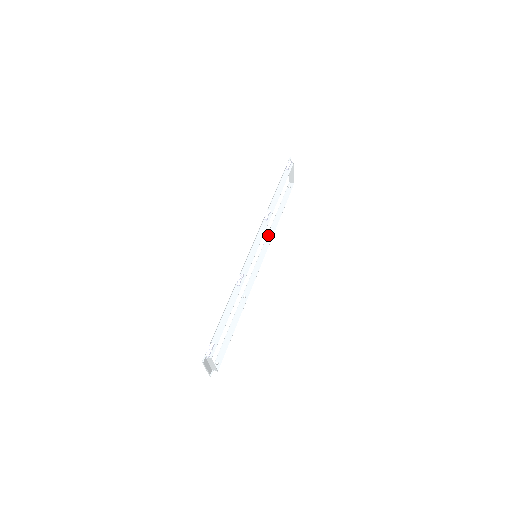
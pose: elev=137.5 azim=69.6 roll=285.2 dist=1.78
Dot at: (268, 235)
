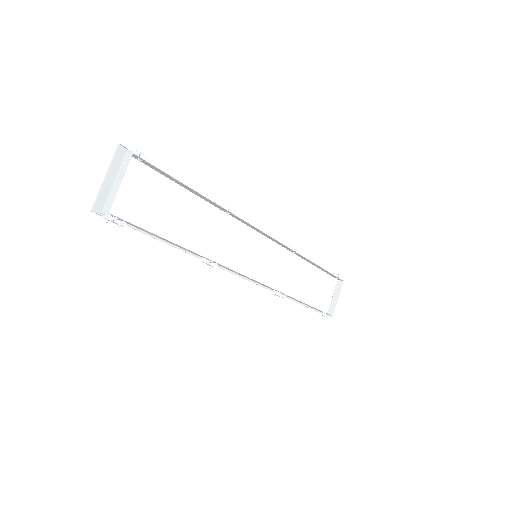
Dot at: (278, 292)
